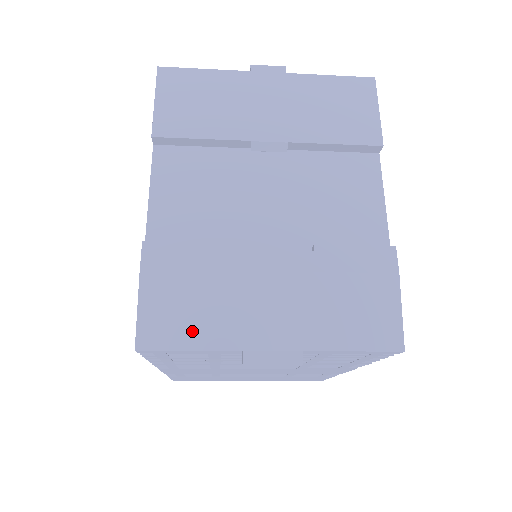
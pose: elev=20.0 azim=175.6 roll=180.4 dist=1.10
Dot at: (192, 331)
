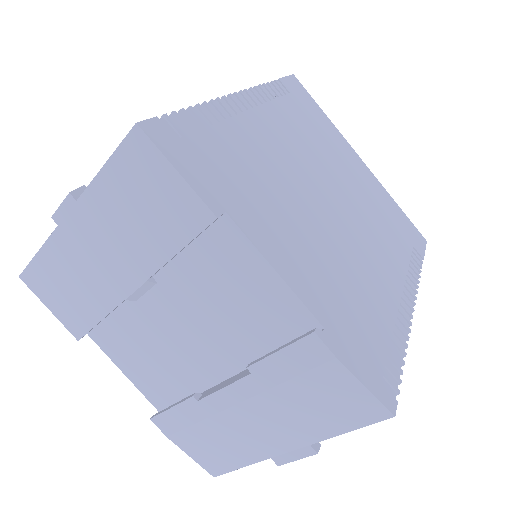
Dot at: (230, 458)
